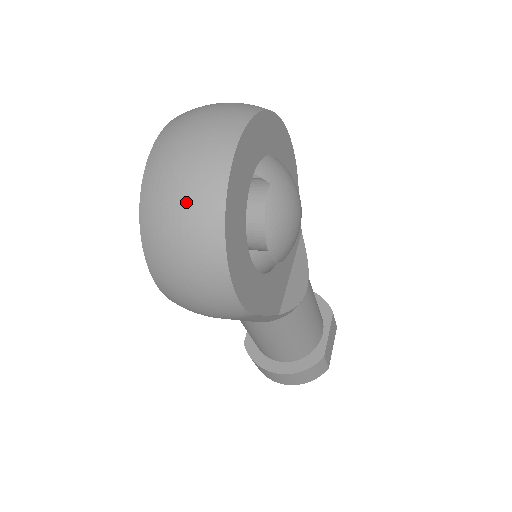
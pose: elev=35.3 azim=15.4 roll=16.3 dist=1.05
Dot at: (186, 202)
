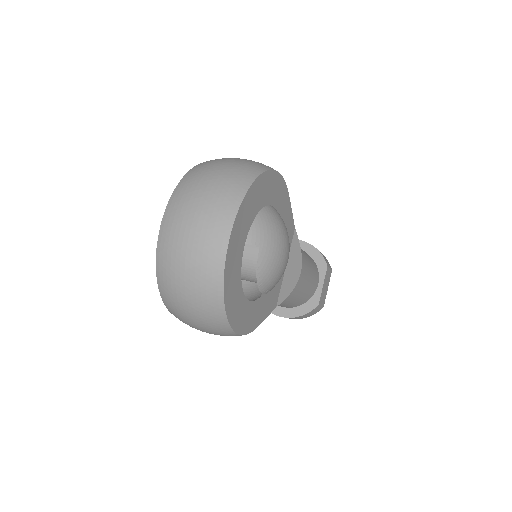
Dot at: (193, 288)
